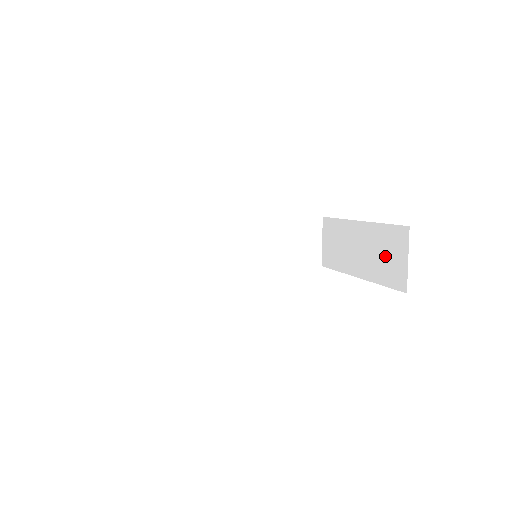
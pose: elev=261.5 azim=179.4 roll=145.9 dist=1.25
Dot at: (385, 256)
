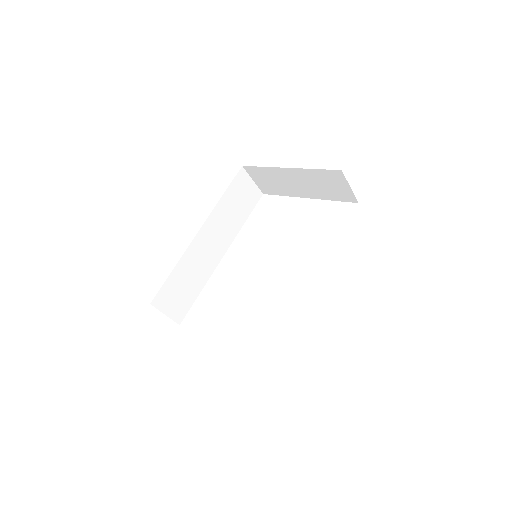
Dot at: (327, 186)
